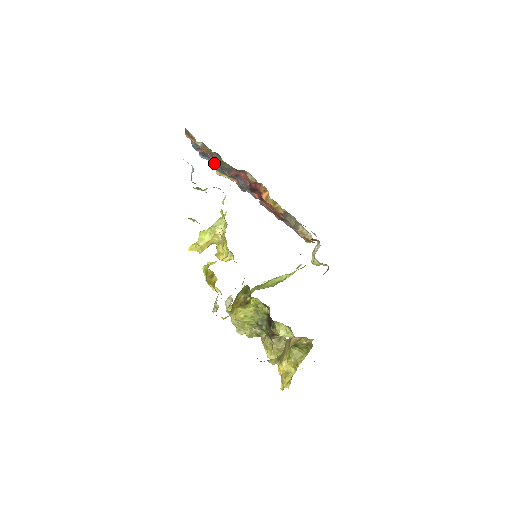
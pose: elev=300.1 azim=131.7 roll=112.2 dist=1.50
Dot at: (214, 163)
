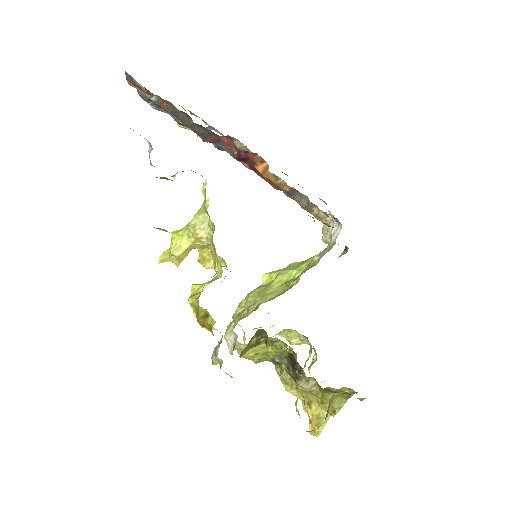
Dot at: (178, 121)
